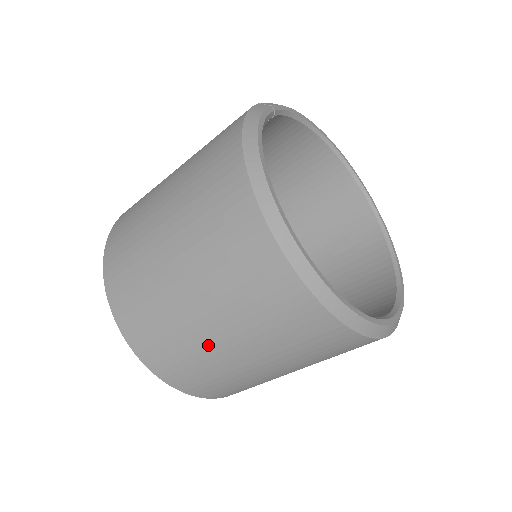
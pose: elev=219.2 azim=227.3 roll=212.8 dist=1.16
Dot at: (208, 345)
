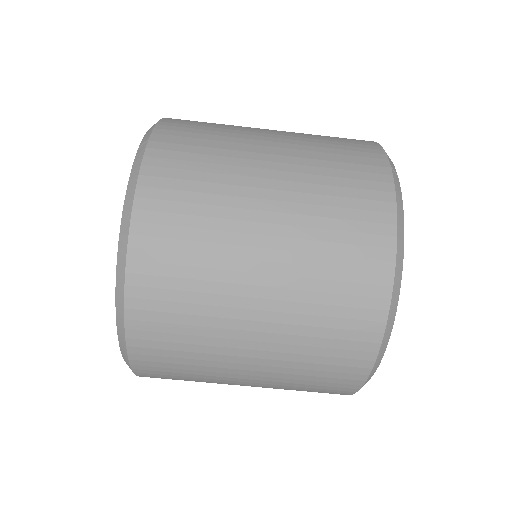
Dot at: (227, 379)
